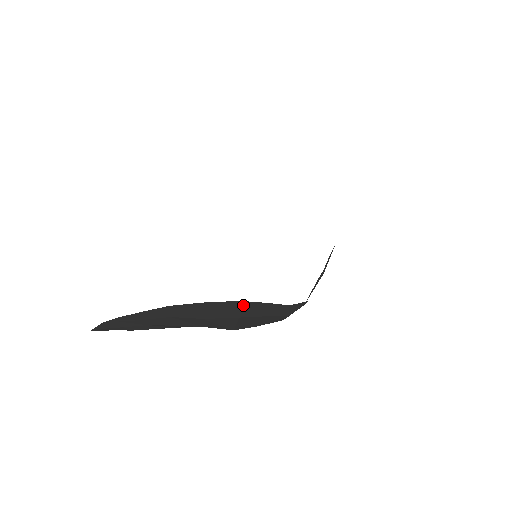
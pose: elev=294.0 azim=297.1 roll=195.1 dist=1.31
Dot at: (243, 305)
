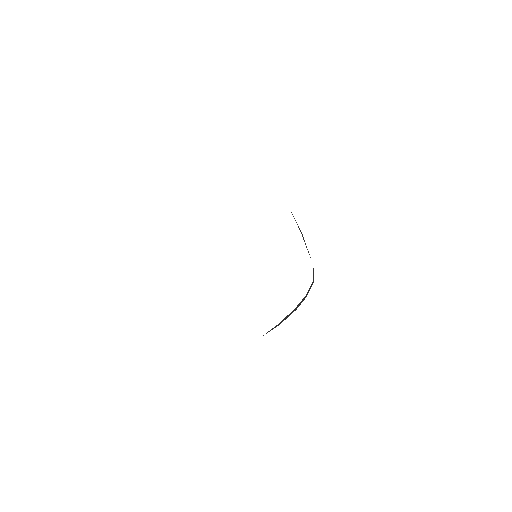
Dot at: occluded
